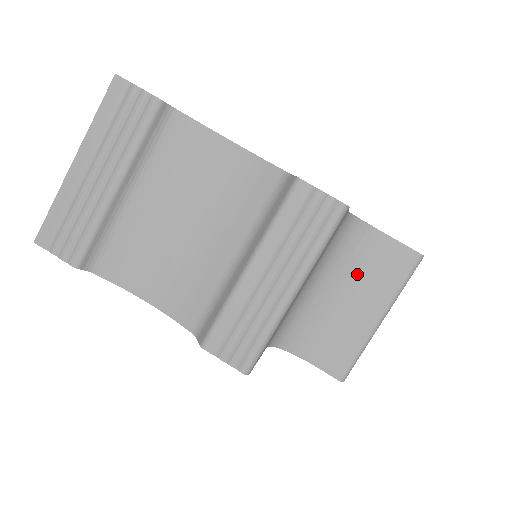
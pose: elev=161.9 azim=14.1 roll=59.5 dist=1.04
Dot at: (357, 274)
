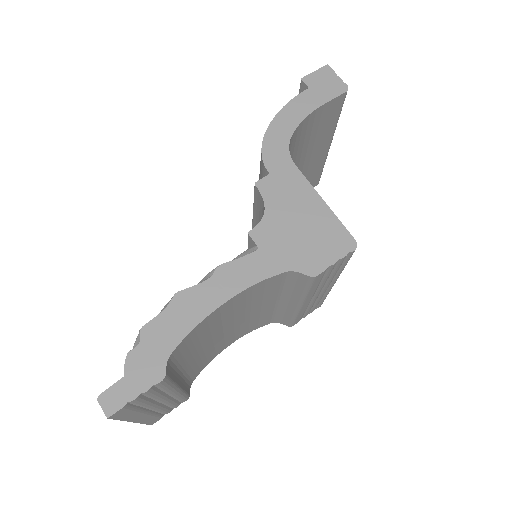
Dot at: (302, 149)
